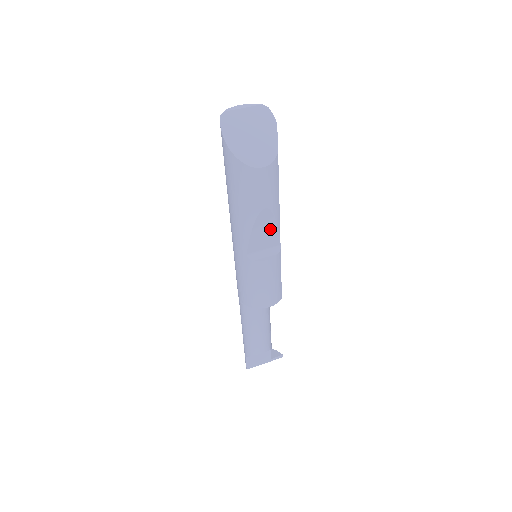
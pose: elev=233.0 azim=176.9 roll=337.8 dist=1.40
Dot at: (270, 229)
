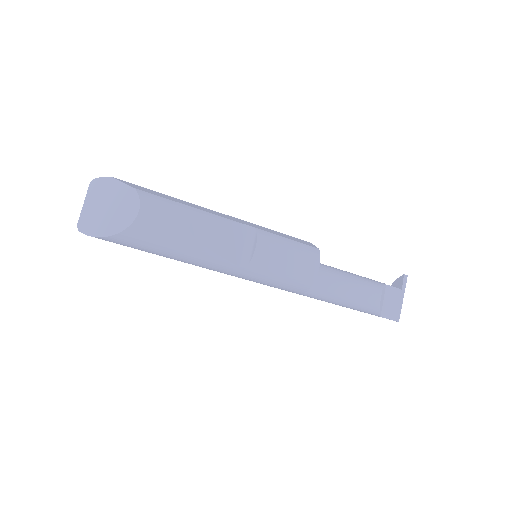
Dot at: (221, 230)
